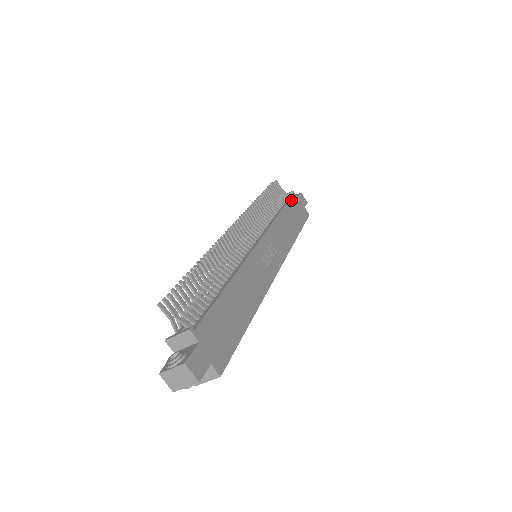
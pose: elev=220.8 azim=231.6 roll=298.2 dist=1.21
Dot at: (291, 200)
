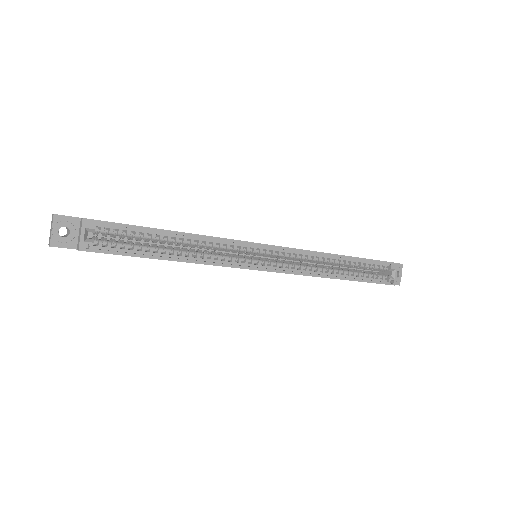
Dot at: occluded
